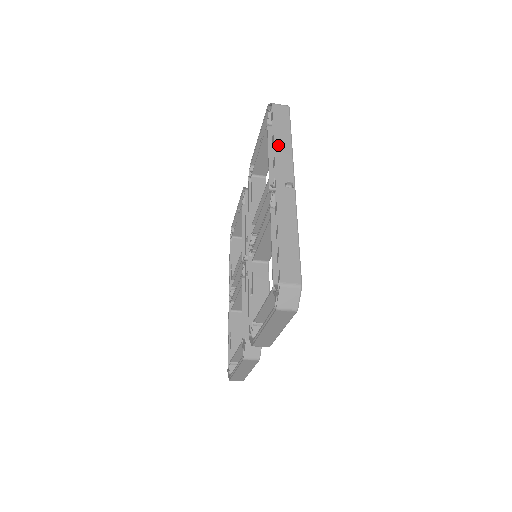
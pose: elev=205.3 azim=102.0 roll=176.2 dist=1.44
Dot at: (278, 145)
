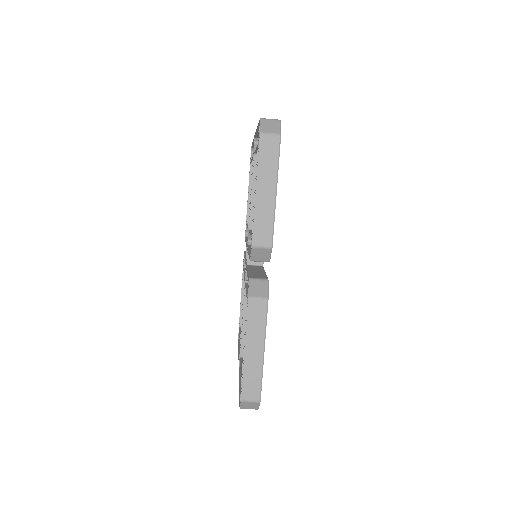
Dot at: occluded
